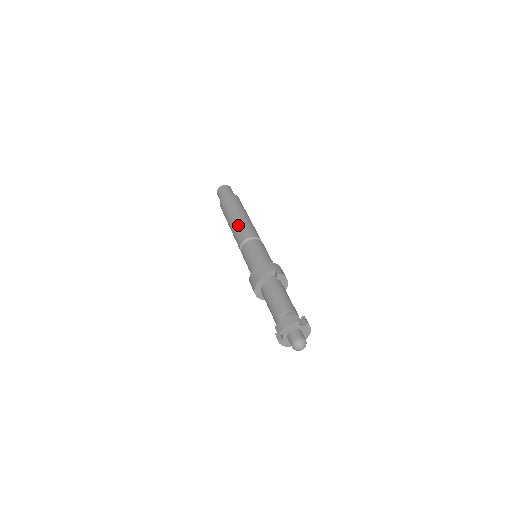
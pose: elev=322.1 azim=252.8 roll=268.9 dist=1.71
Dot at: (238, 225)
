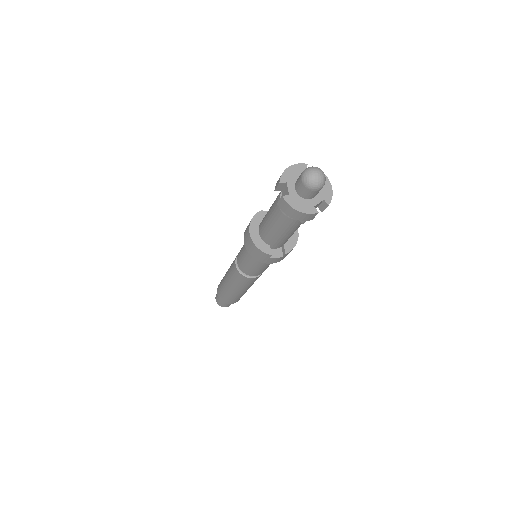
Dot at: occluded
